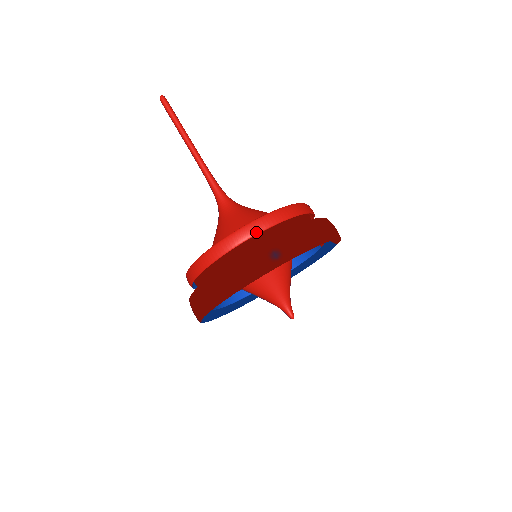
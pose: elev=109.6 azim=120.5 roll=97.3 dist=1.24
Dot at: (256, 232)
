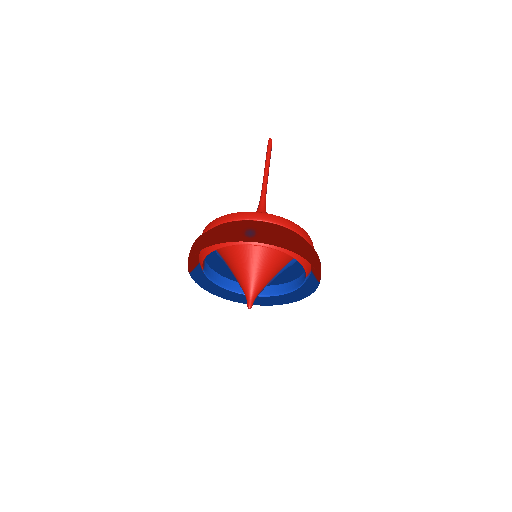
Dot at: (252, 218)
